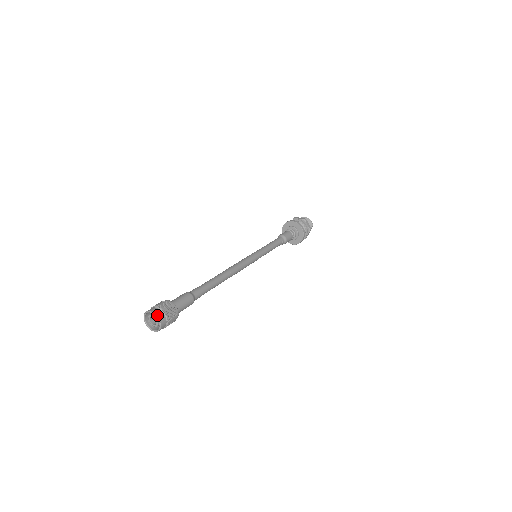
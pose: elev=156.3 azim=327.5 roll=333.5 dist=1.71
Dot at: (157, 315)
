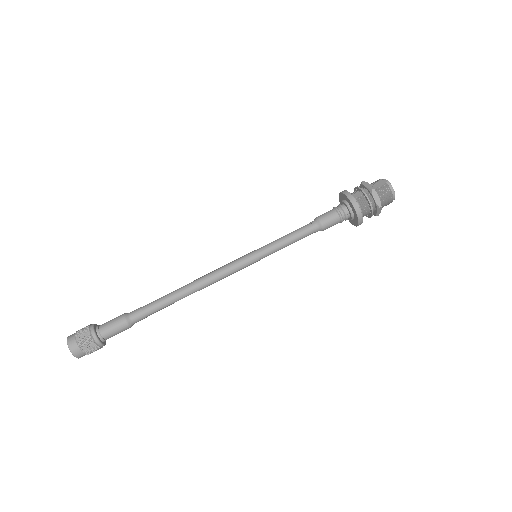
Dot at: (76, 357)
